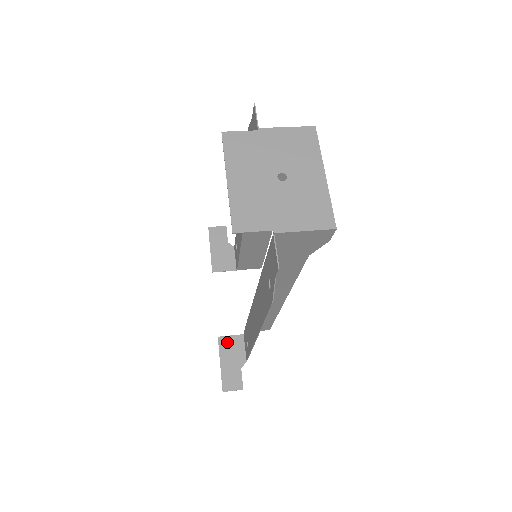
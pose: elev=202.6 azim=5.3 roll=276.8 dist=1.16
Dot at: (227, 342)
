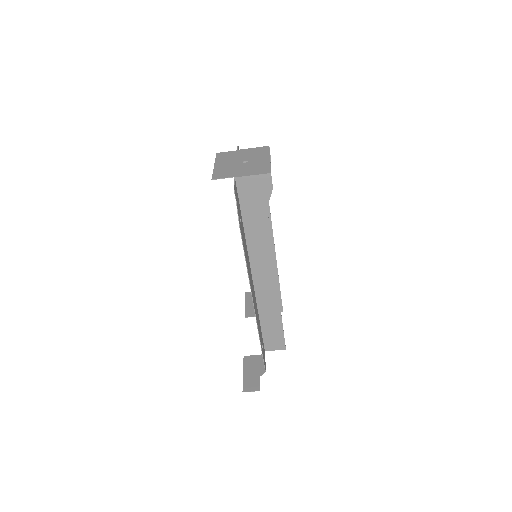
Dot at: (251, 359)
